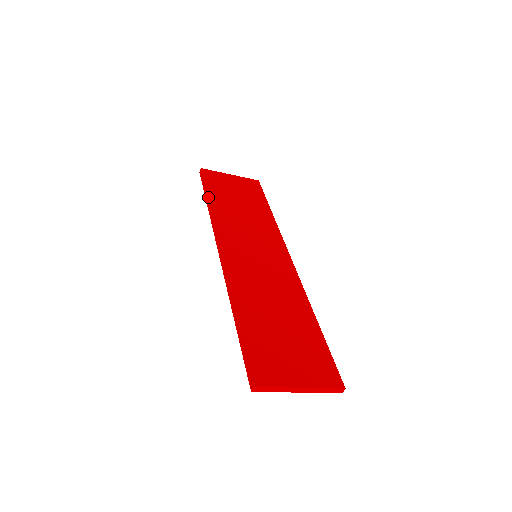
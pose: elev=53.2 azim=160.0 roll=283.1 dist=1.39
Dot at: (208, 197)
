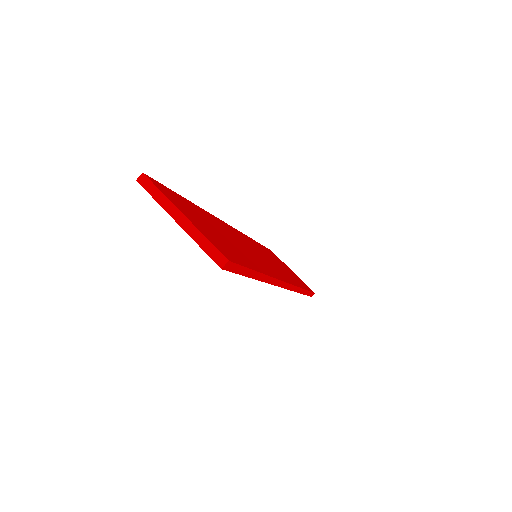
Dot at: (257, 242)
